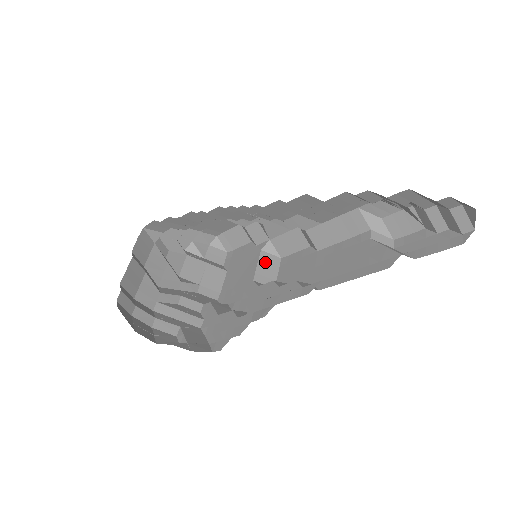
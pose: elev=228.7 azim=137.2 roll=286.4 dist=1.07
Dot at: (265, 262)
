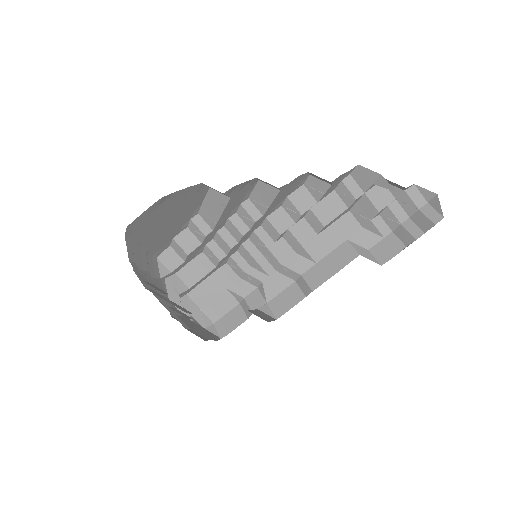
Dot at: (260, 313)
